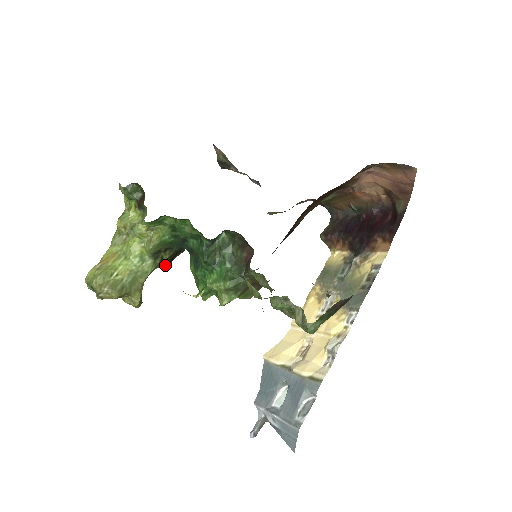
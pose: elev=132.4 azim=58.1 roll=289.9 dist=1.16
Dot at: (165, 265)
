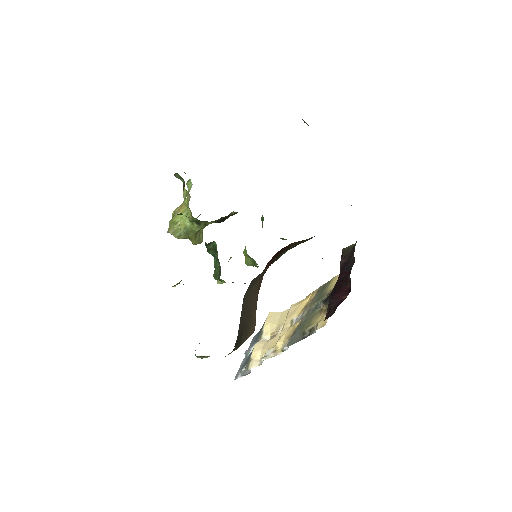
Dot at: occluded
